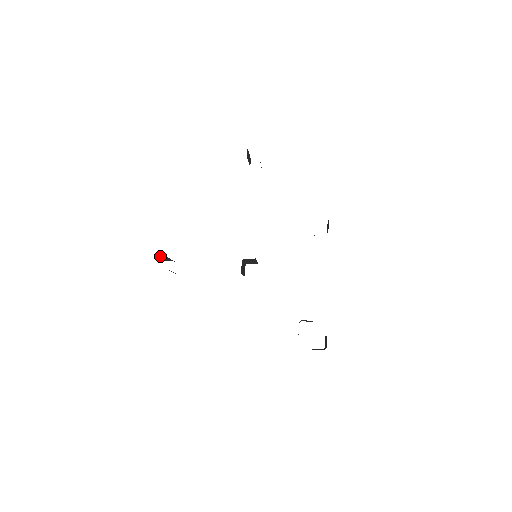
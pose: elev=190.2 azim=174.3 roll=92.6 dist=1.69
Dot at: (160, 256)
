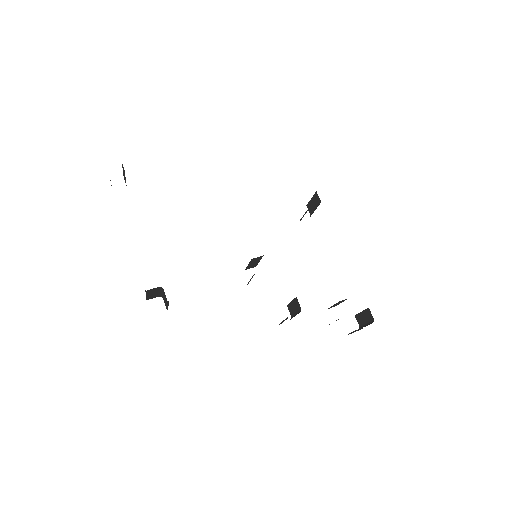
Dot at: (151, 289)
